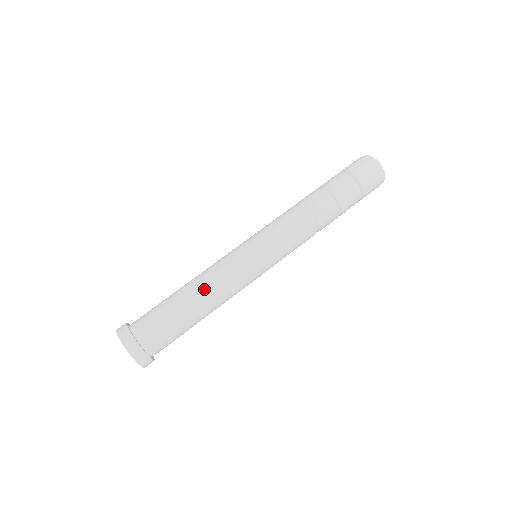
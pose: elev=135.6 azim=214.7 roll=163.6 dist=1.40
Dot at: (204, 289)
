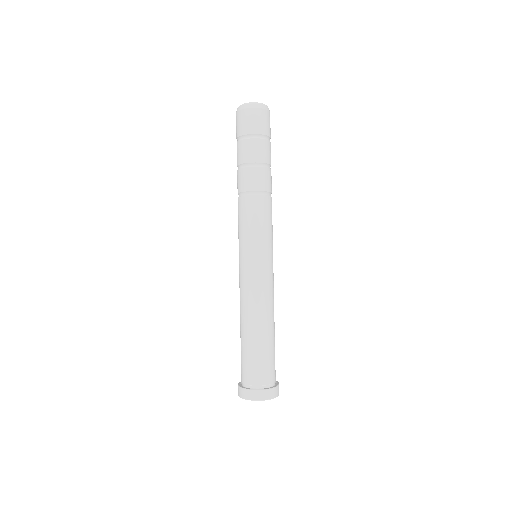
Dot at: (264, 315)
